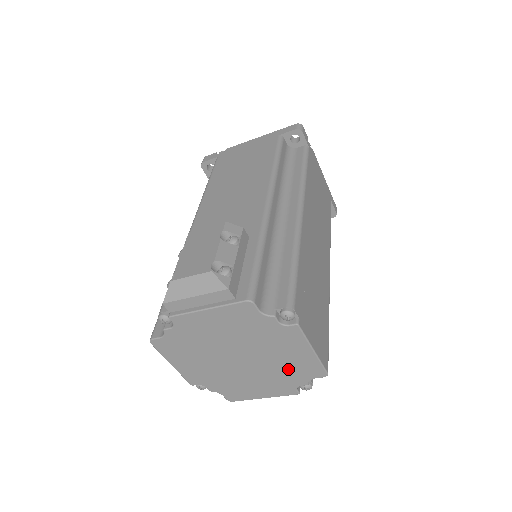
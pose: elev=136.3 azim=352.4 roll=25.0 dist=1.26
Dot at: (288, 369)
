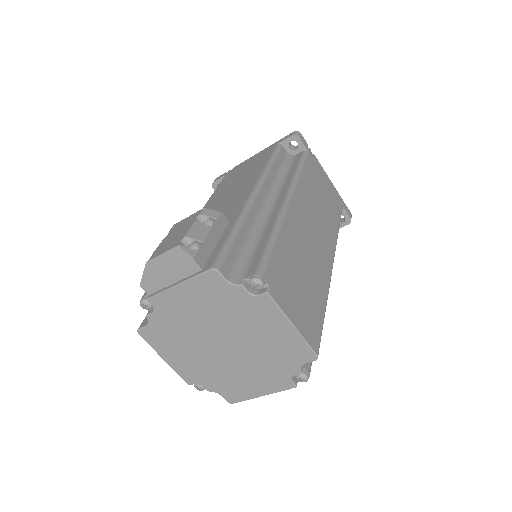
Dot at: (275, 353)
